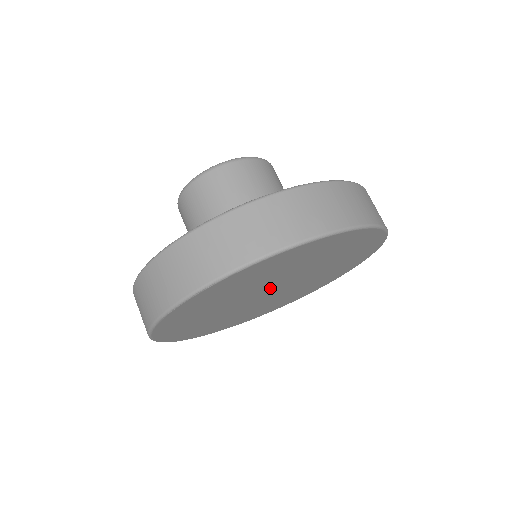
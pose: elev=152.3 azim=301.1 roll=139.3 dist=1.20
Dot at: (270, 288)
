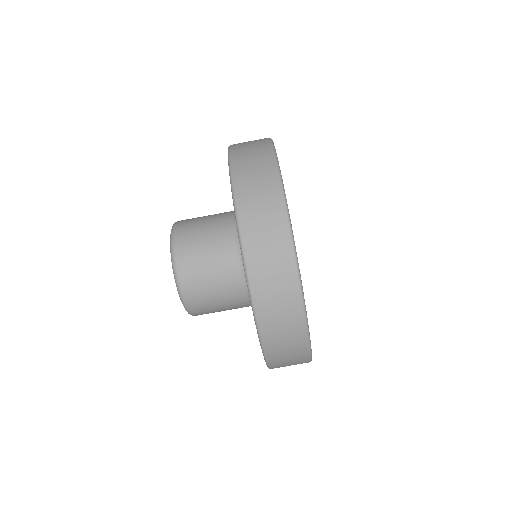
Dot at: occluded
